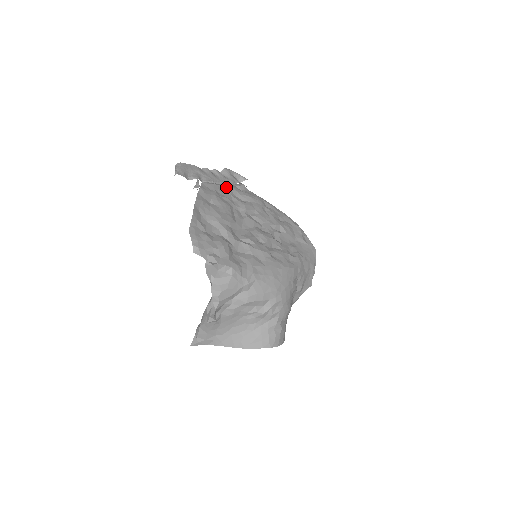
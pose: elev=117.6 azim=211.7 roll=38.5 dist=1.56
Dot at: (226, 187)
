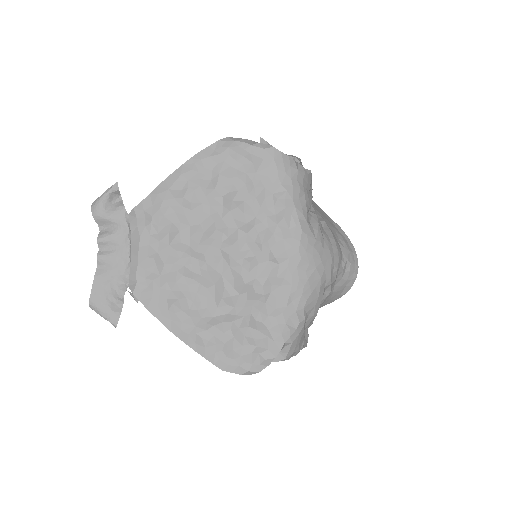
Dot at: (140, 250)
